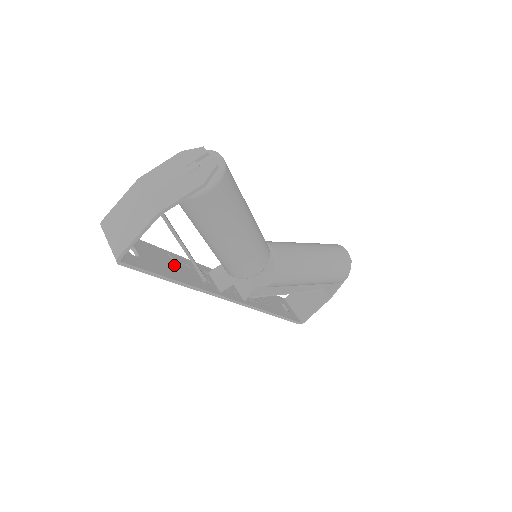
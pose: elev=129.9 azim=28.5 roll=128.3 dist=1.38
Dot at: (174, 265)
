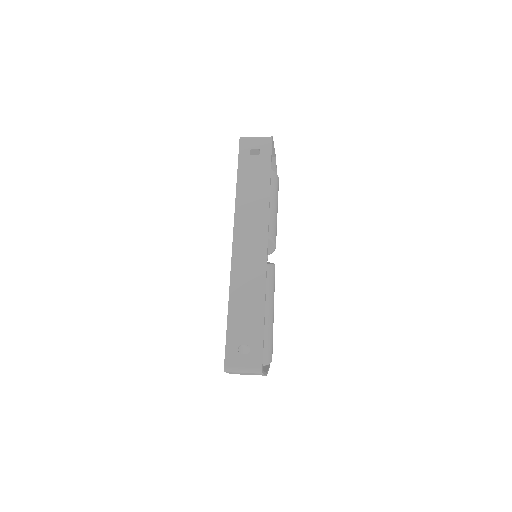
Dot at: (252, 188)
